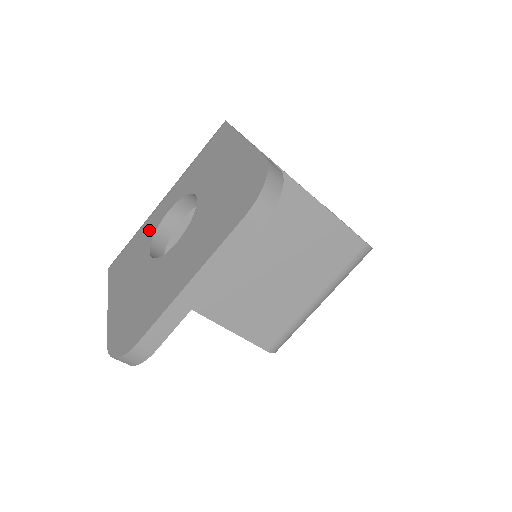
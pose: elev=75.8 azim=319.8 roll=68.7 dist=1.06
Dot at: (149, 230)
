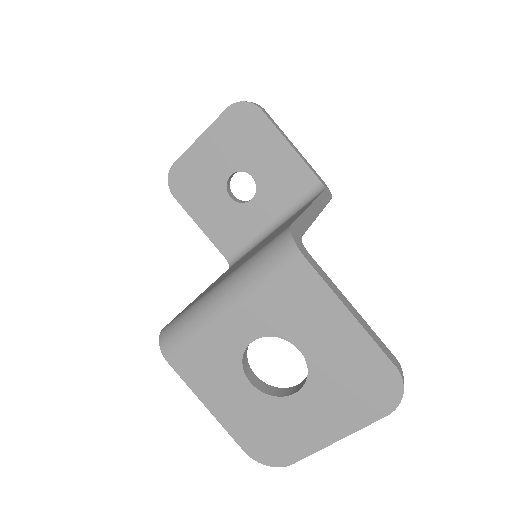
Dot at: (227, 349)
